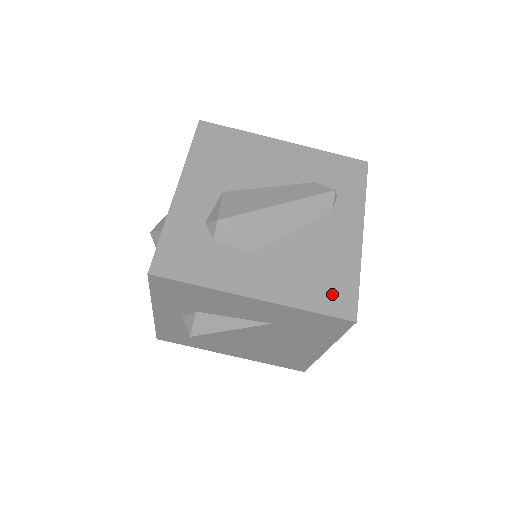
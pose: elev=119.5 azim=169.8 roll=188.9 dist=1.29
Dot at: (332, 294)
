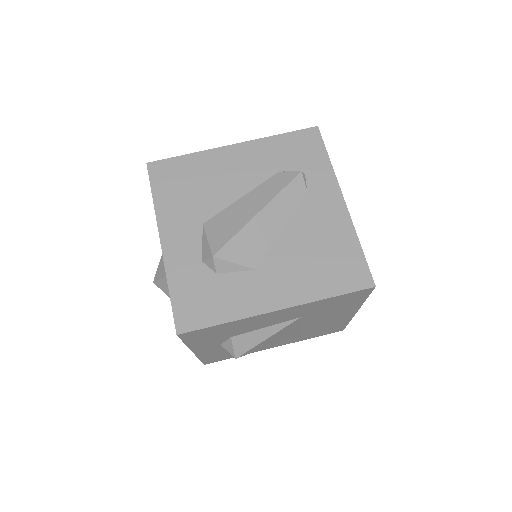
Dot at: (343, 272)
